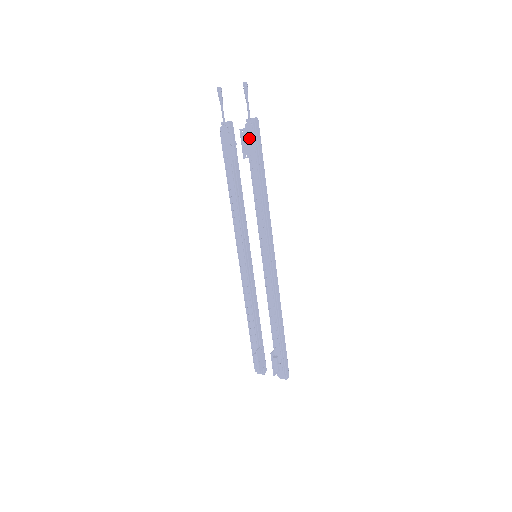
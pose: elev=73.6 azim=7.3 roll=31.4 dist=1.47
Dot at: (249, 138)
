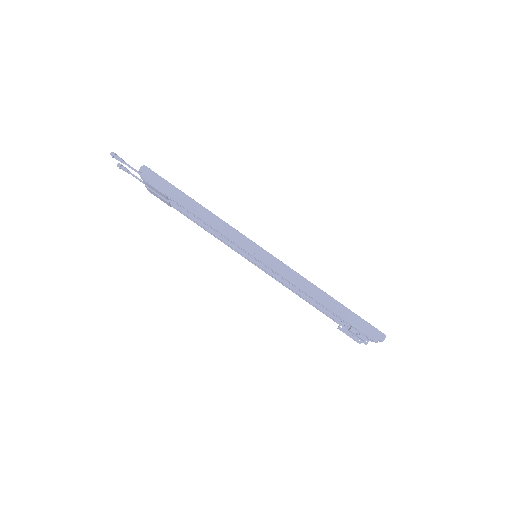
Dot at: (151, 187)
